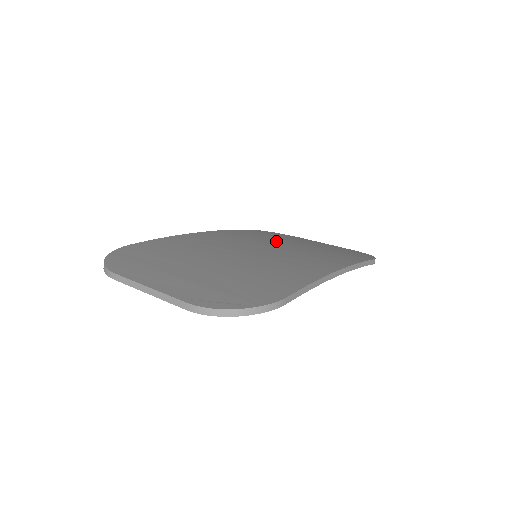
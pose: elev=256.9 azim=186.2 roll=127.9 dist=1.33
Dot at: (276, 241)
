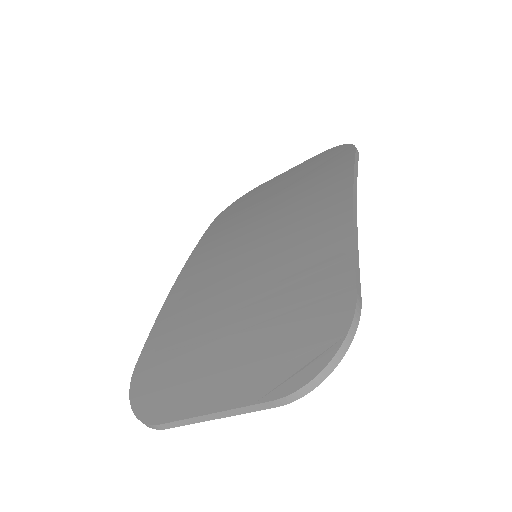
Dot at: (251, 217)
